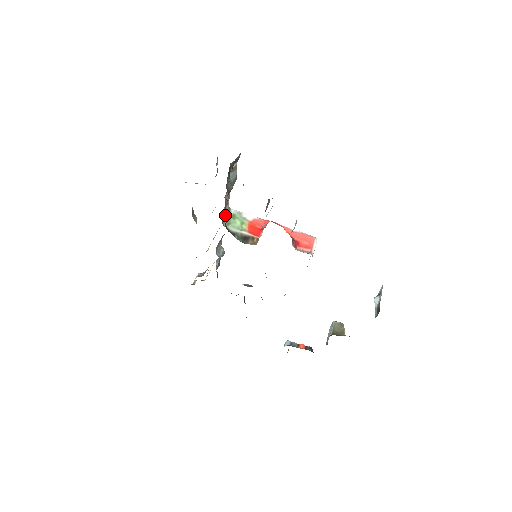
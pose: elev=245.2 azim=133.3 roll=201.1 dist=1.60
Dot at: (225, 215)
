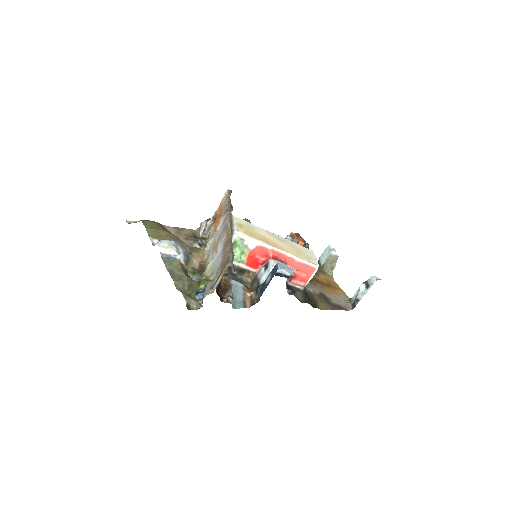
Dot at: occluded
